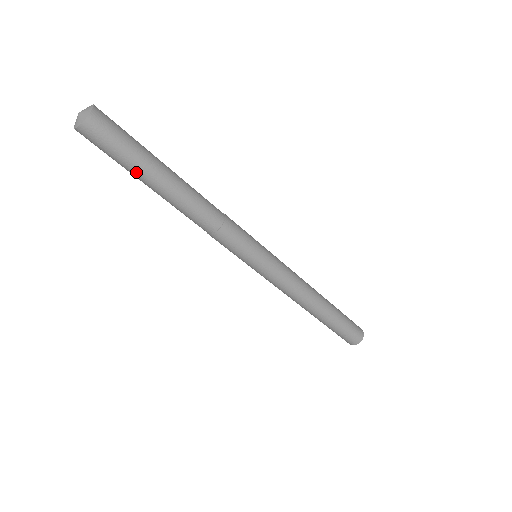
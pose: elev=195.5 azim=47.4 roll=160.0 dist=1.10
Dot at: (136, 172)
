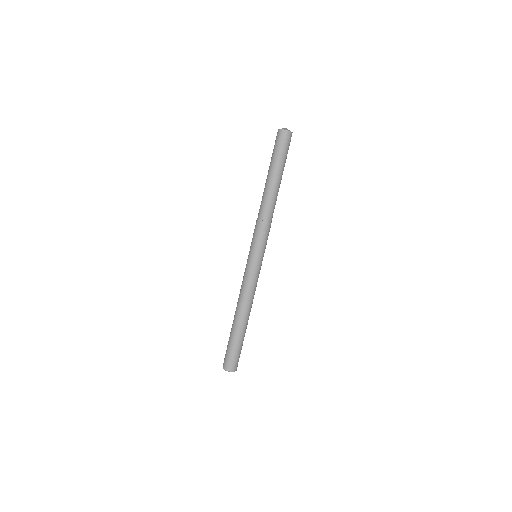
Dot at: (279, 165)
